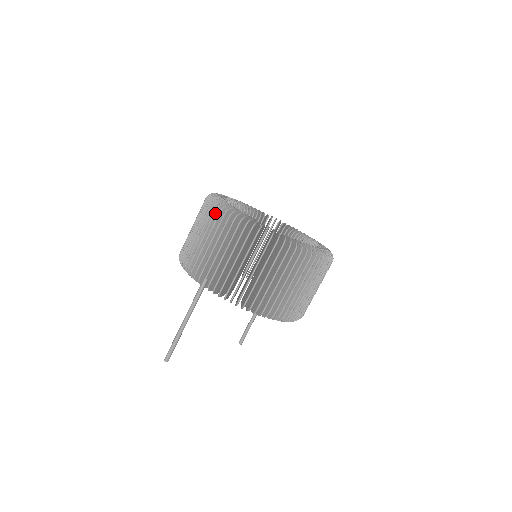
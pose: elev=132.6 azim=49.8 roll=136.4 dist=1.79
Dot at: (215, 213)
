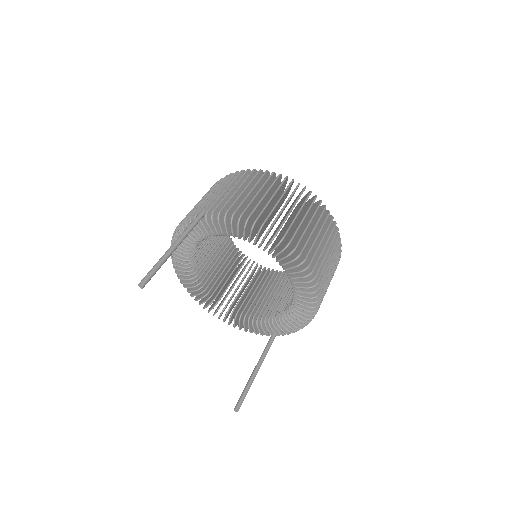
Dot at: occluded
